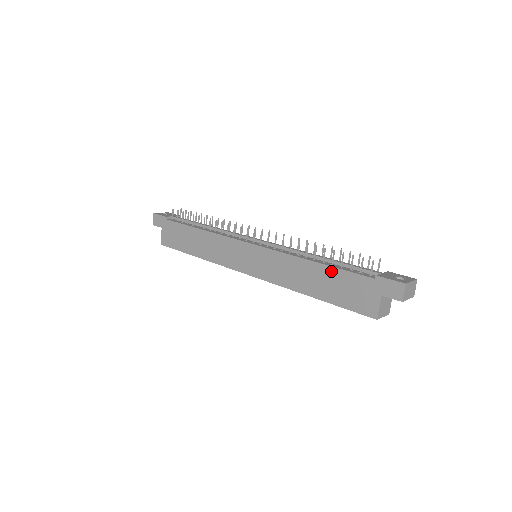
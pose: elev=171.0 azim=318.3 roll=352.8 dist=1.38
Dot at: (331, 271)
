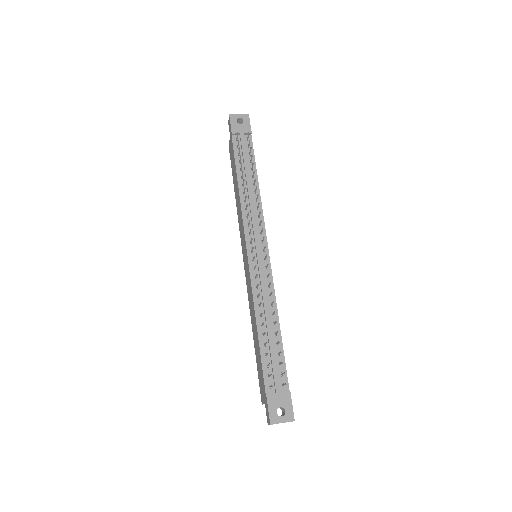
Dot at: (259, 349)
